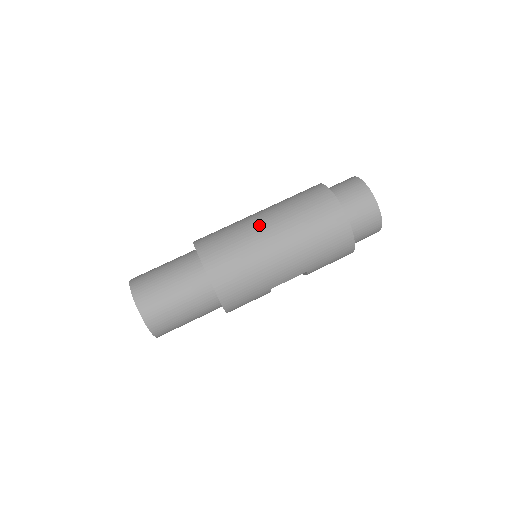
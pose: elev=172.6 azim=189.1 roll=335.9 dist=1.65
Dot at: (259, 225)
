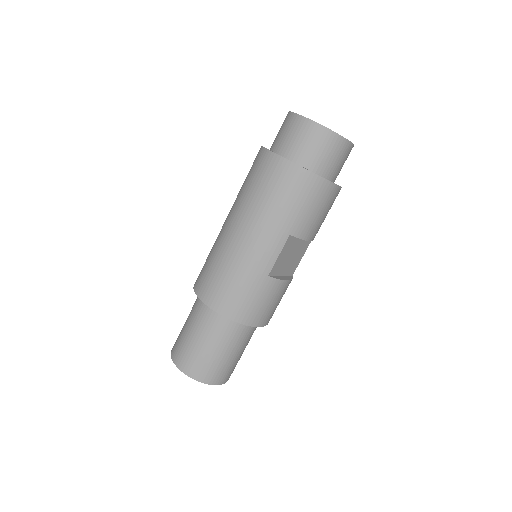
Dot at: (222, 226)
